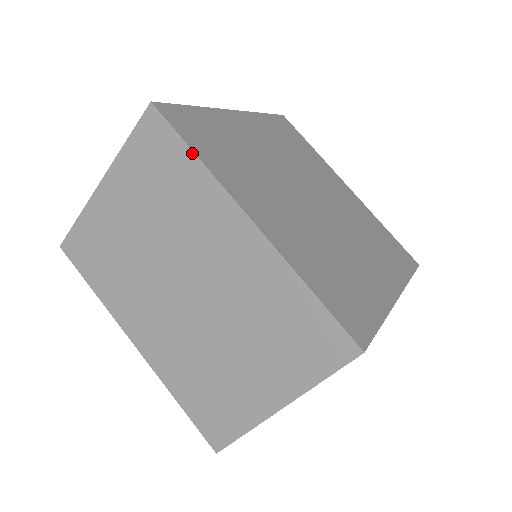
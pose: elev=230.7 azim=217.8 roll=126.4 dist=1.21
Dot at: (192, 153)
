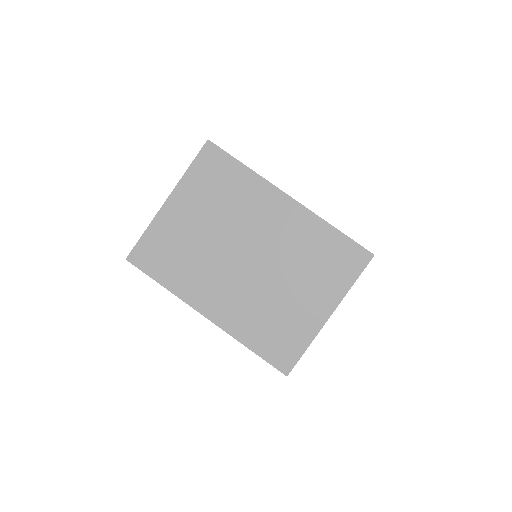
Dot at: (242, 165)
